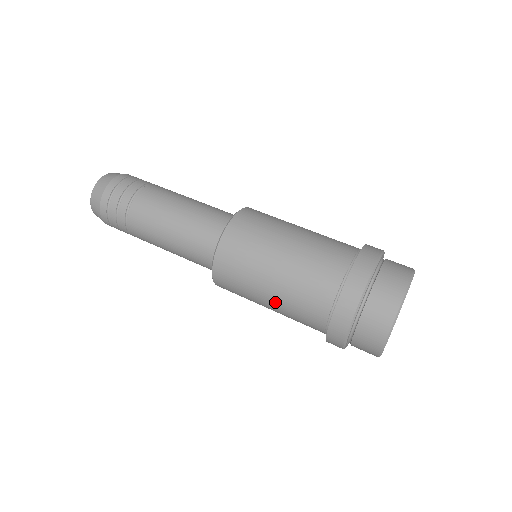
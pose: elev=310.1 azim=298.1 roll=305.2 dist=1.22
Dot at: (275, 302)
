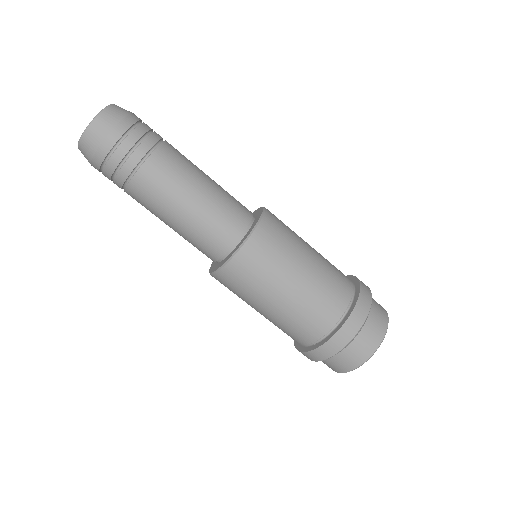
Dot at: occluded
